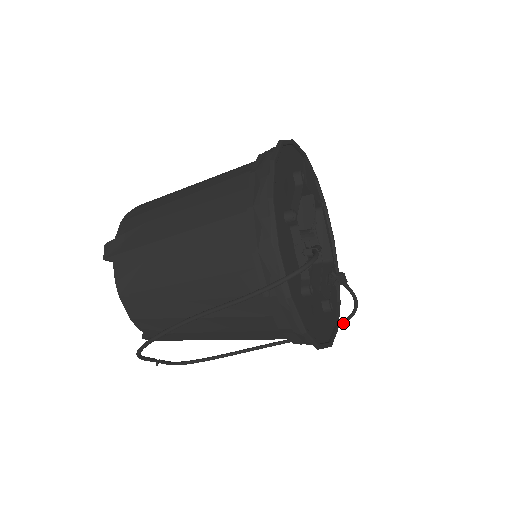
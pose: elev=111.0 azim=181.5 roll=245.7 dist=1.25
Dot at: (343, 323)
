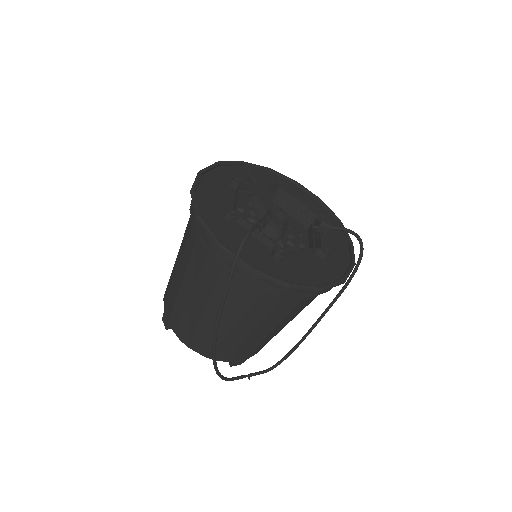
Dot at: (360, 256)
